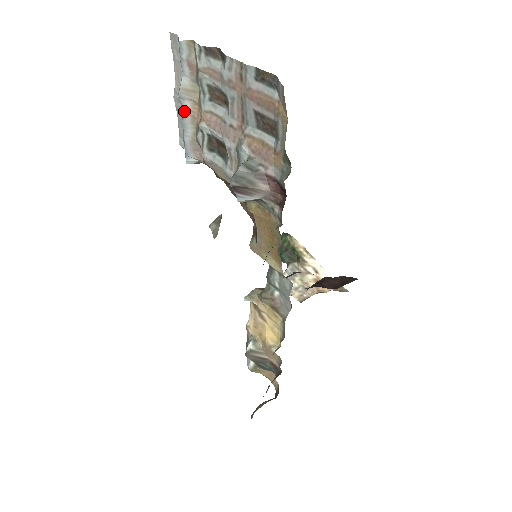
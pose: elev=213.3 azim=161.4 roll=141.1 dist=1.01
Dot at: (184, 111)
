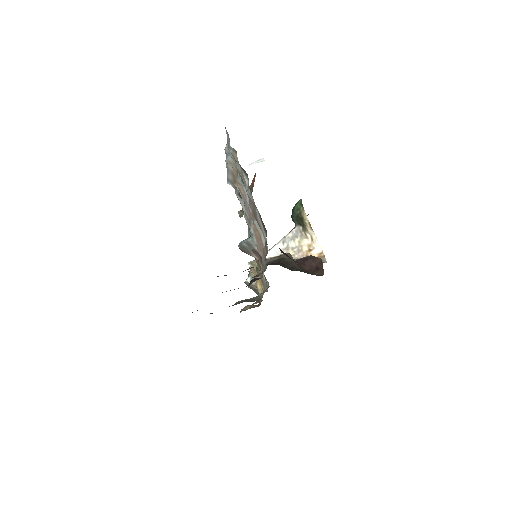
Dot at: (228, 168)
